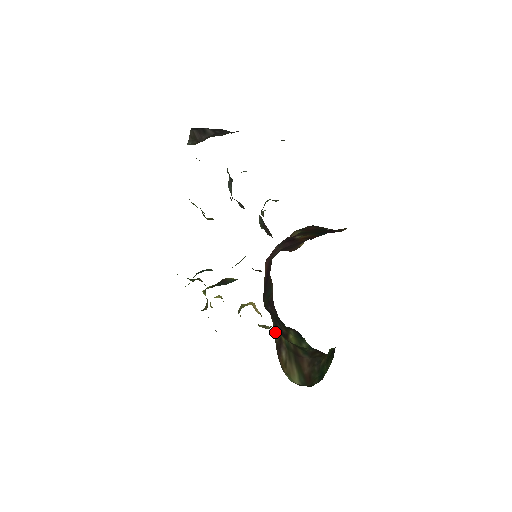
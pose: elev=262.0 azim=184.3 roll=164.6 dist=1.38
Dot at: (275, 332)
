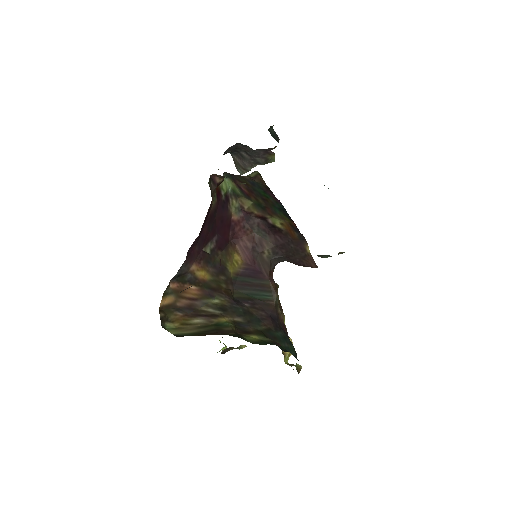
Dot at: (210, 305)
